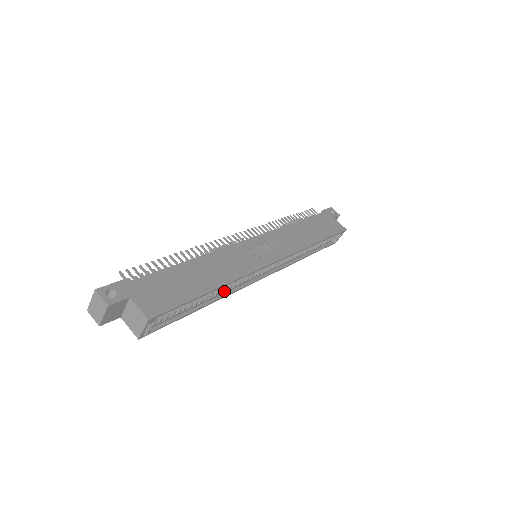
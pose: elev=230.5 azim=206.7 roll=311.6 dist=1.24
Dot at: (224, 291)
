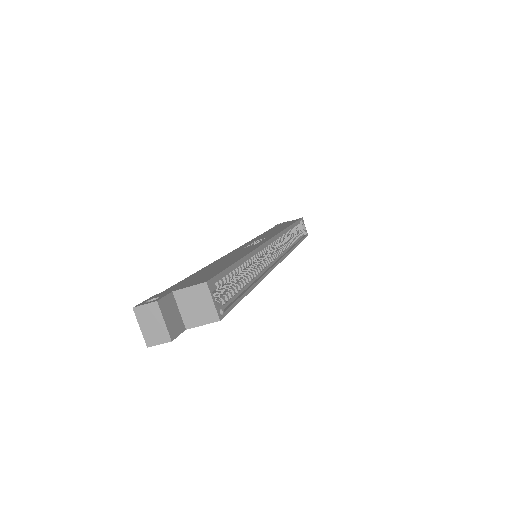
Dot at: (257, 274)
